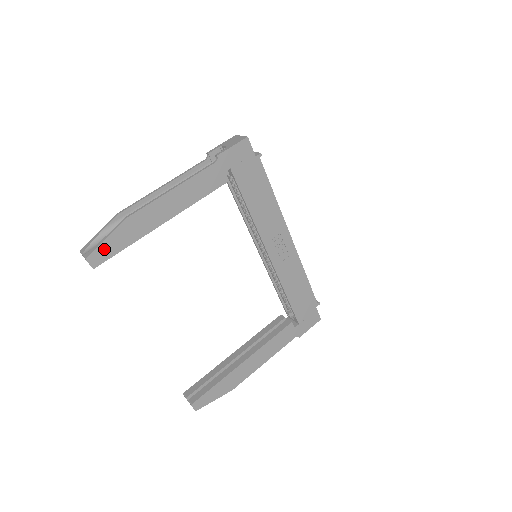
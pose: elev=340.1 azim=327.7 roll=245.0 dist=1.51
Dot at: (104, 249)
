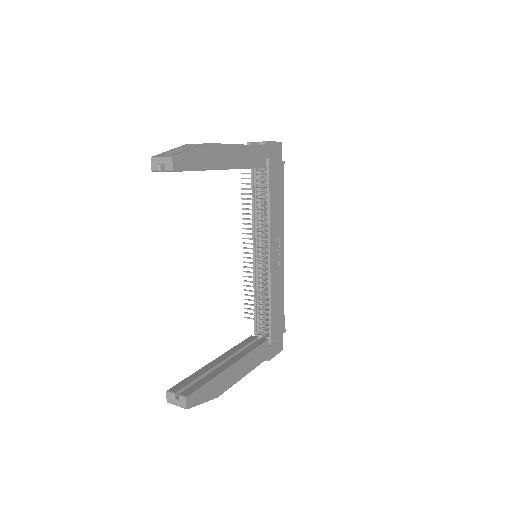
Dot at: (186, 159)
